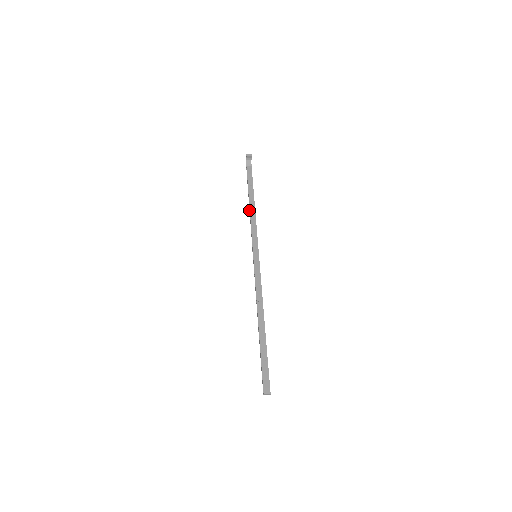
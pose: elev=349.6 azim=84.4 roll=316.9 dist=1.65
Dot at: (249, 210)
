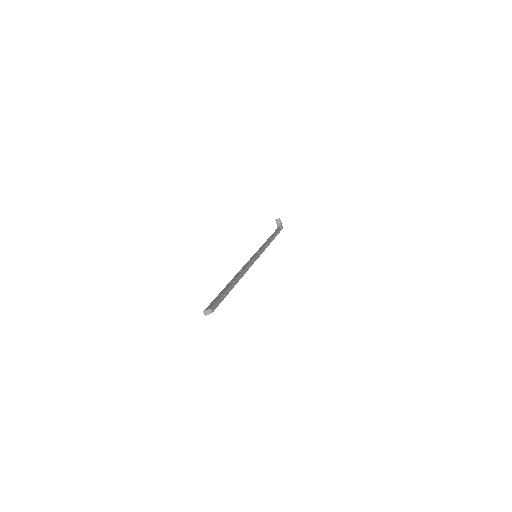
Dot at: occluded
